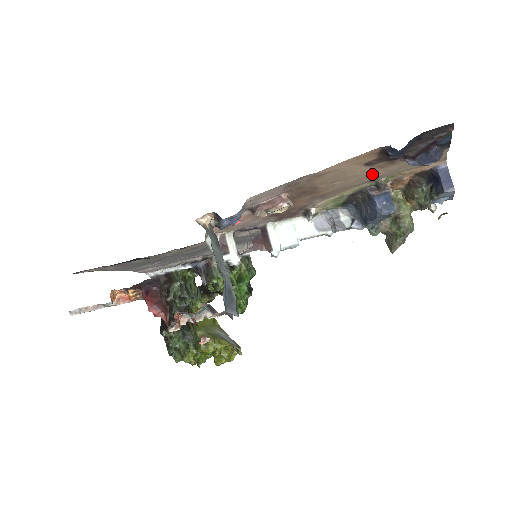
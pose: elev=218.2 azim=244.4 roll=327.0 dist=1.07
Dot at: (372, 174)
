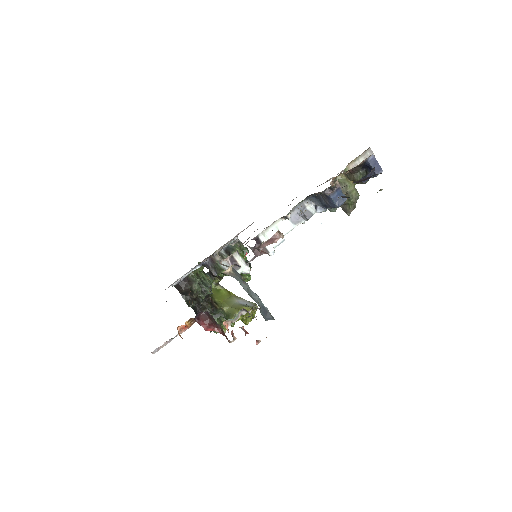
Dot at: occluded
